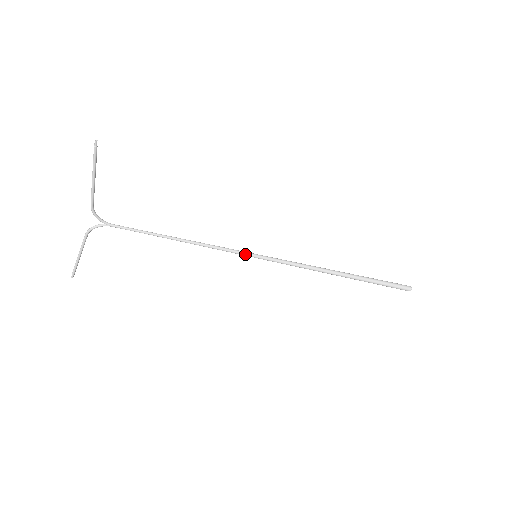
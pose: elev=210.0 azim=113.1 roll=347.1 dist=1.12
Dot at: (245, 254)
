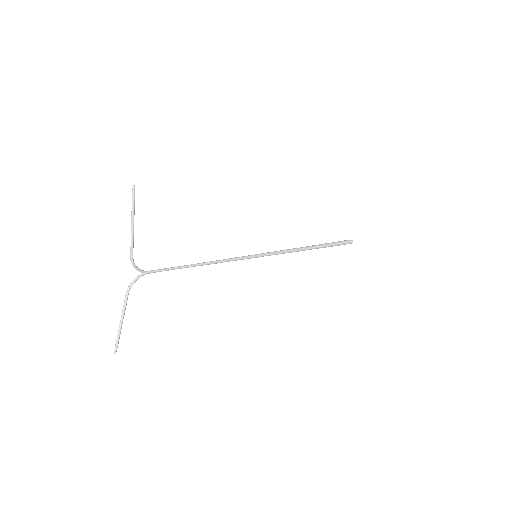
Dot at: (249, 257)
